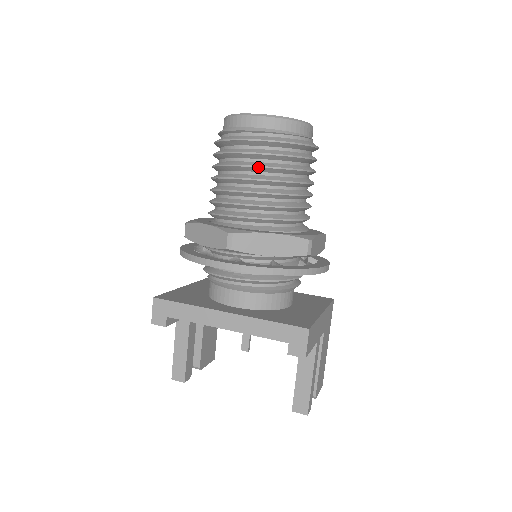
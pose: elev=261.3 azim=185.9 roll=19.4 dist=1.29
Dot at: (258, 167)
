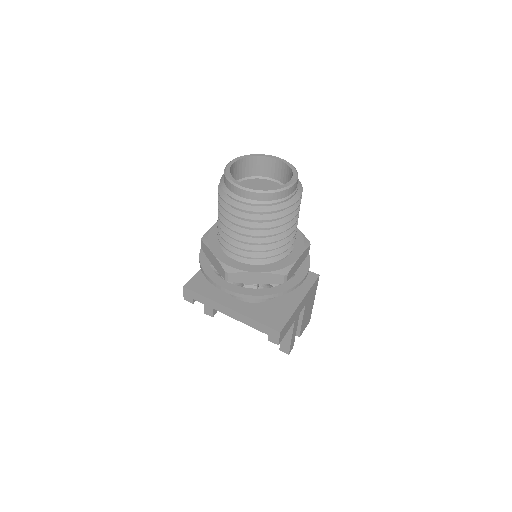
Dot at: (246, 227)
